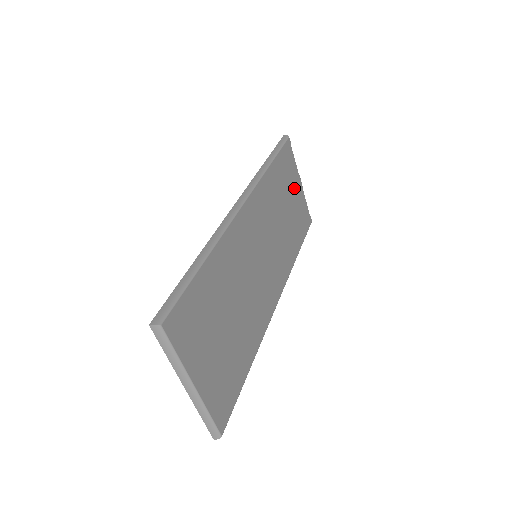
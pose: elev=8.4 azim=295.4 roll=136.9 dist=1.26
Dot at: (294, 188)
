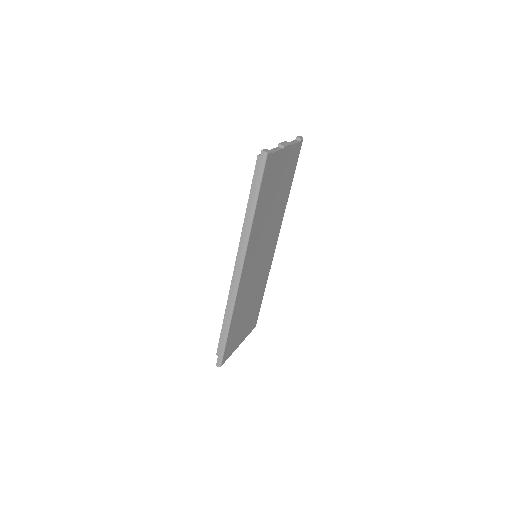
Dot at: (280, 169)
